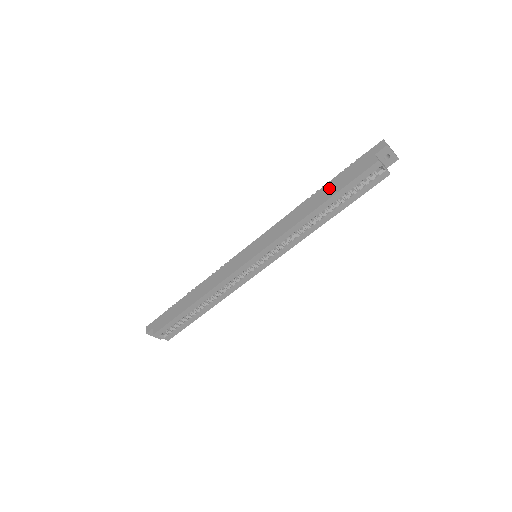
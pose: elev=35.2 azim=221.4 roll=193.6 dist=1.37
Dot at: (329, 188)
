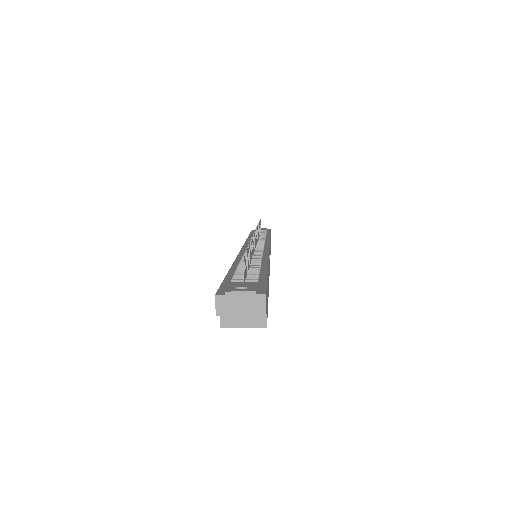
Dot at: occluded
